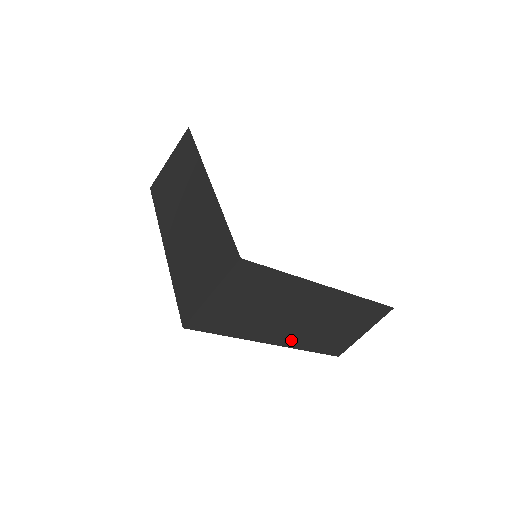
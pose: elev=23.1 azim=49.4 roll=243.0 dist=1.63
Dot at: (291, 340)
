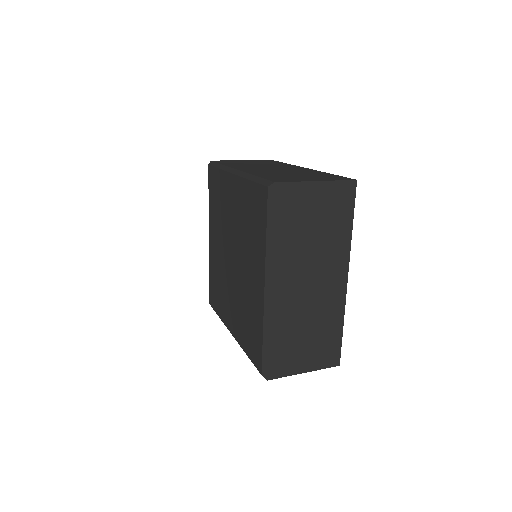
Dot at: (280, 304)
